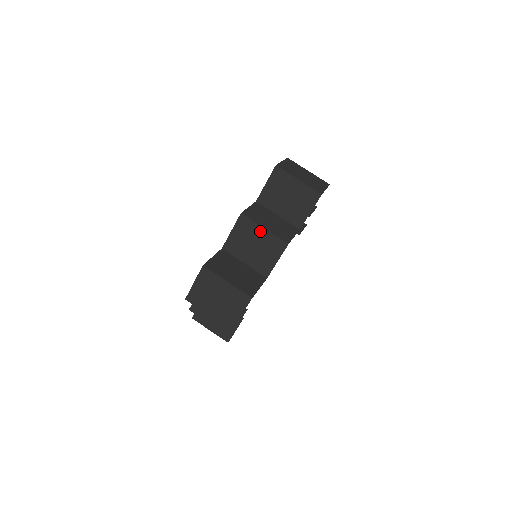
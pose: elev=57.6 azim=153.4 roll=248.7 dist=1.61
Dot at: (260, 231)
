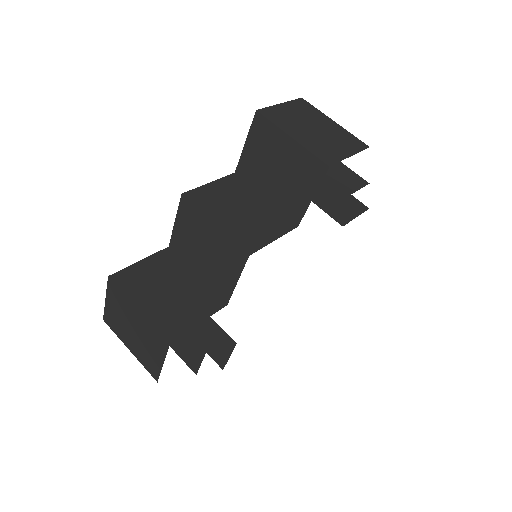
Dot at: (209, 227)
